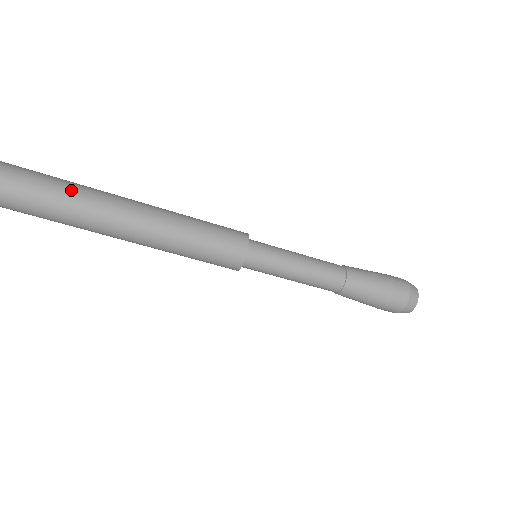
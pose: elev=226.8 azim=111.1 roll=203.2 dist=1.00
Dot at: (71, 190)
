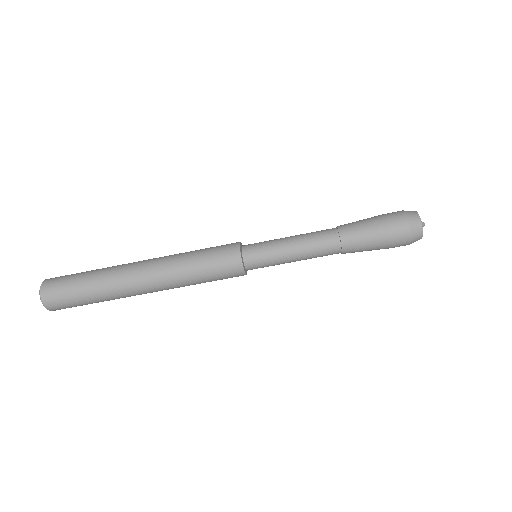
Dot at: (98, 280)
